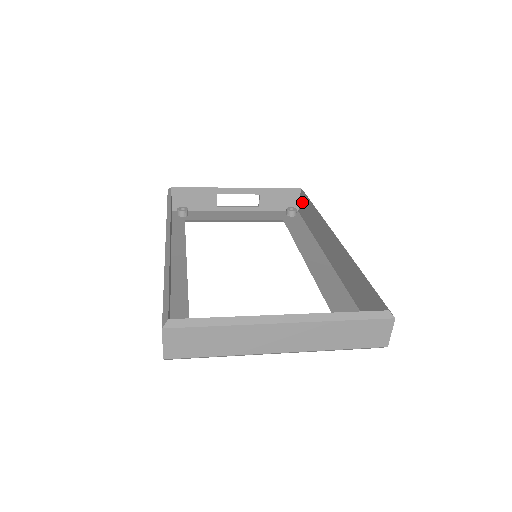
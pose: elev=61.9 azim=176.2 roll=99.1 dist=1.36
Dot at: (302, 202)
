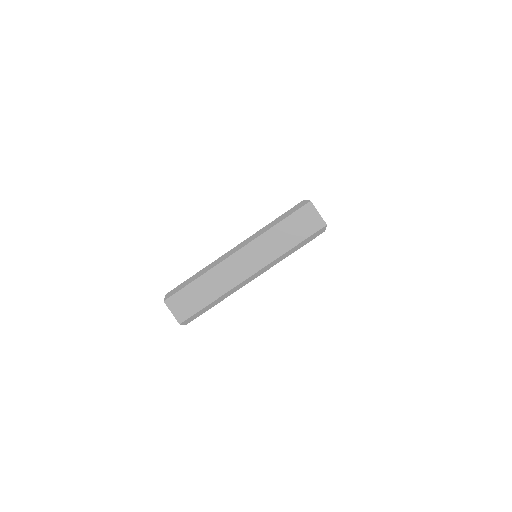
Dot at: occluded
